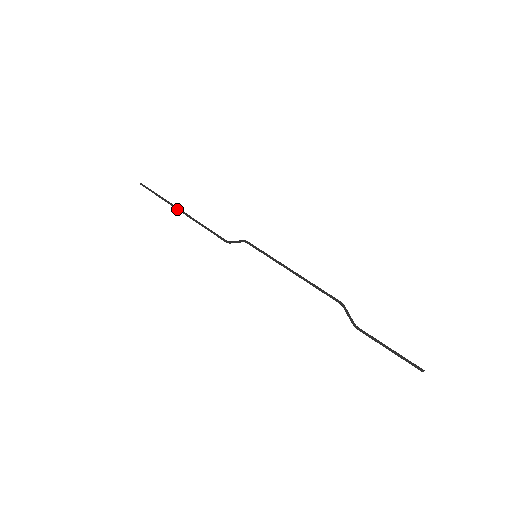
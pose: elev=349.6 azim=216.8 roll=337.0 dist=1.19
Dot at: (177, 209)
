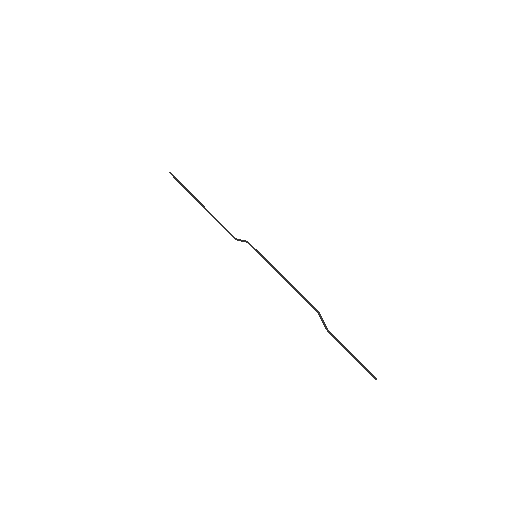
Dot at: occluded
